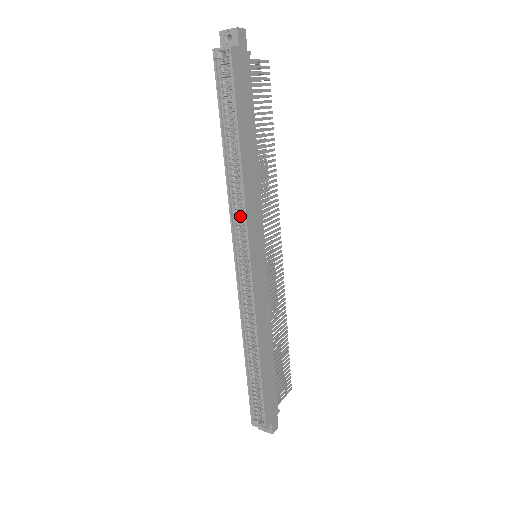
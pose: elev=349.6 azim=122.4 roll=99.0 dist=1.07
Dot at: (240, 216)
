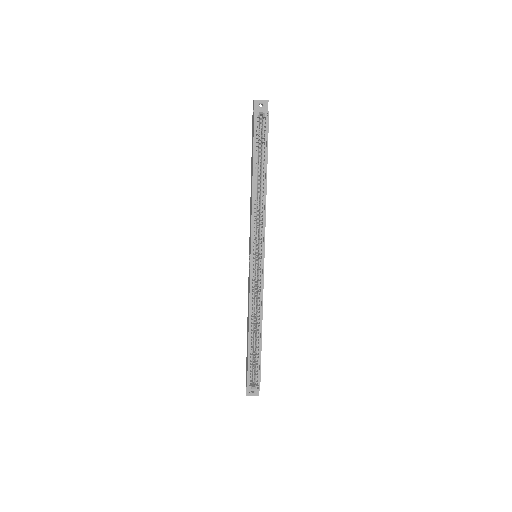
Dot at: occluded
